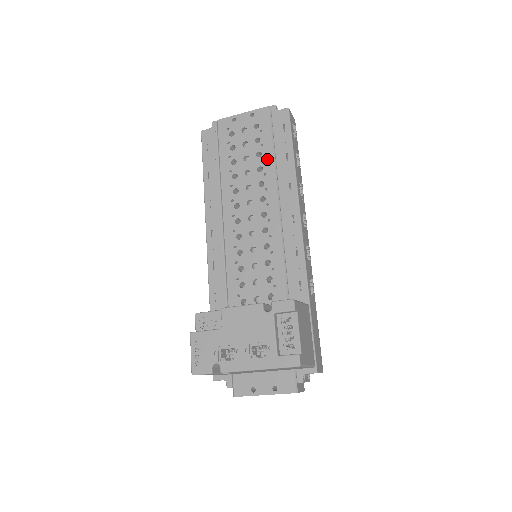
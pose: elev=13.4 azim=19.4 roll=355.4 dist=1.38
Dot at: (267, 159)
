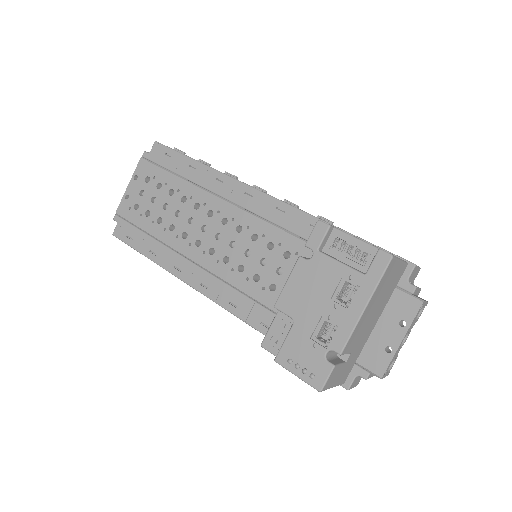
Dot at: (180, 187)
